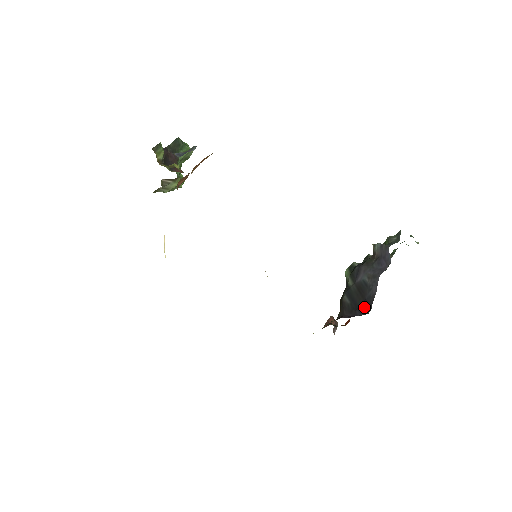
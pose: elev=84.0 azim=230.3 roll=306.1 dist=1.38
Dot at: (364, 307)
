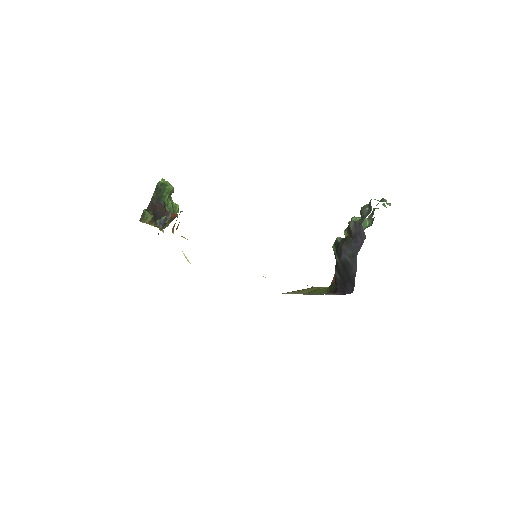
Dot at: (349, 285)
